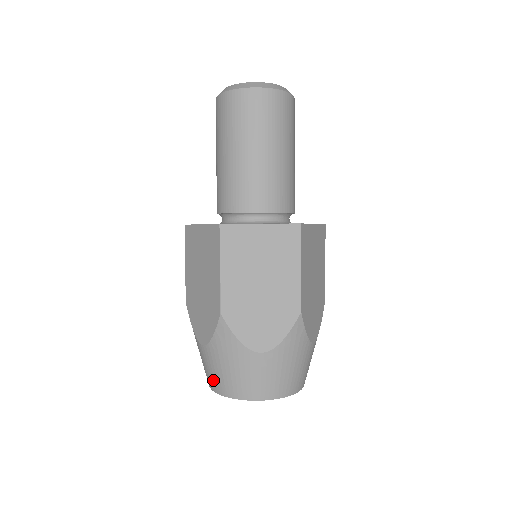
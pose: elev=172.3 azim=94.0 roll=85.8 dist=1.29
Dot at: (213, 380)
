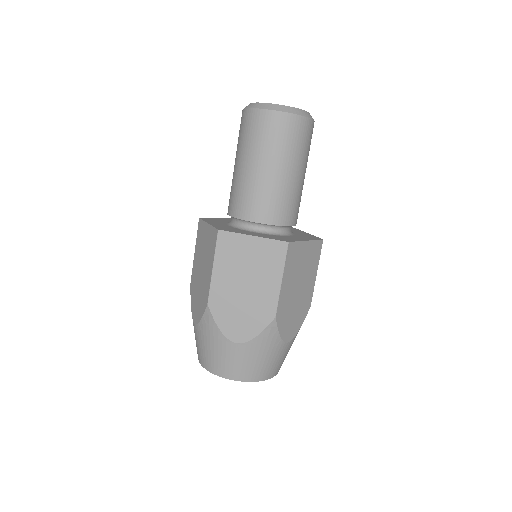
Dot at: (199, 353)
